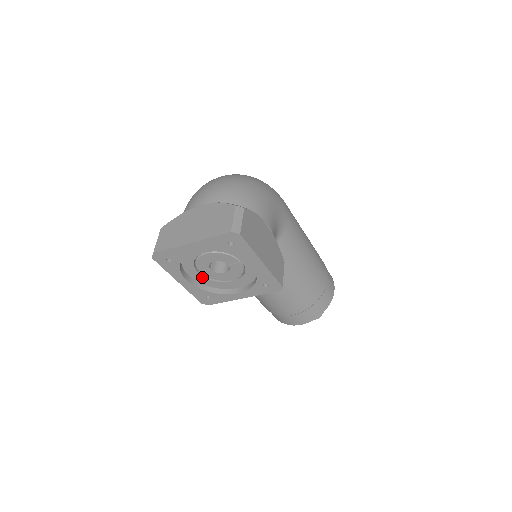
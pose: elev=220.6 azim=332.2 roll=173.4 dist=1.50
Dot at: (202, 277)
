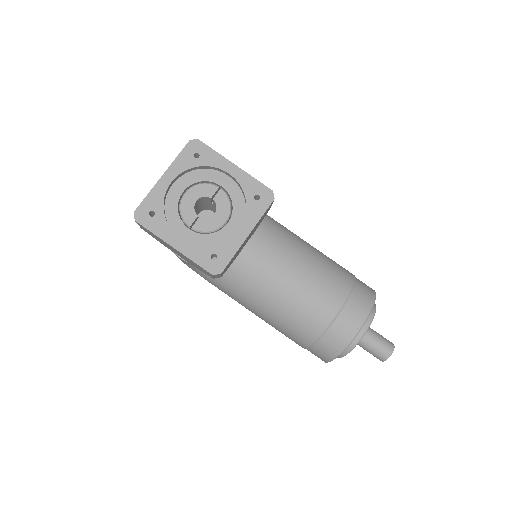
Dot at: (196, 235)
